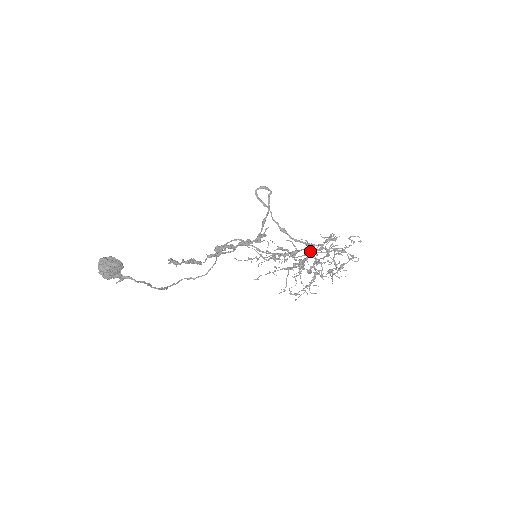
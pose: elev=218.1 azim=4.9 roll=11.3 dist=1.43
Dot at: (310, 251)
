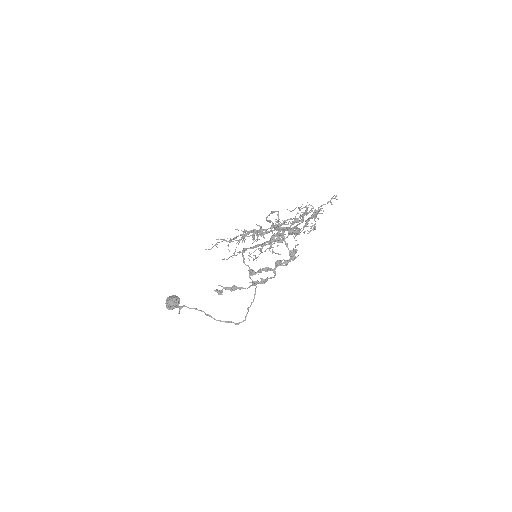
Dot at: (287, 228)
